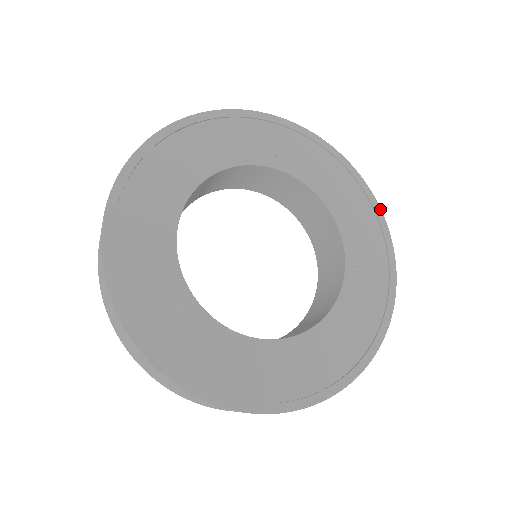
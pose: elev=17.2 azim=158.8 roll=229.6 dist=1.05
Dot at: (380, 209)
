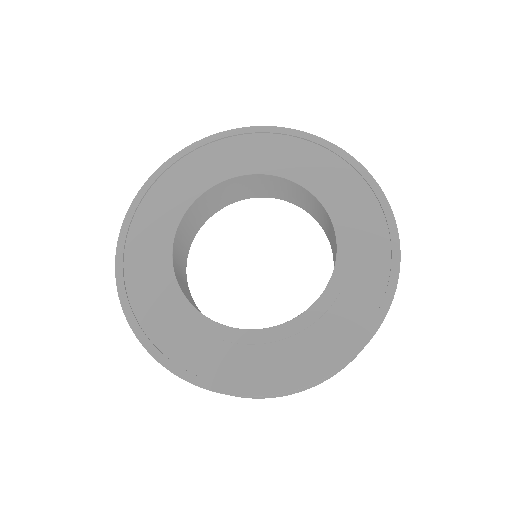
Dot at: (361, 166)
